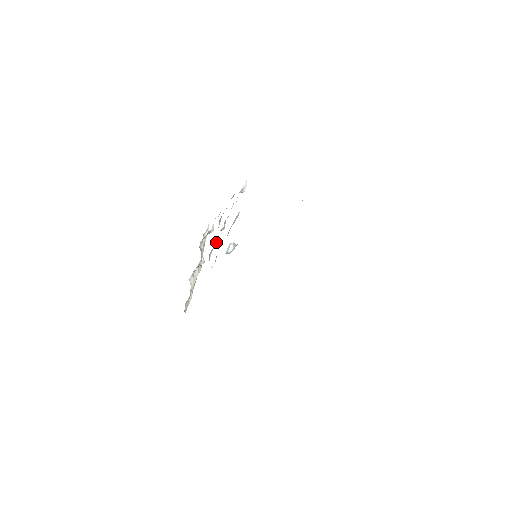
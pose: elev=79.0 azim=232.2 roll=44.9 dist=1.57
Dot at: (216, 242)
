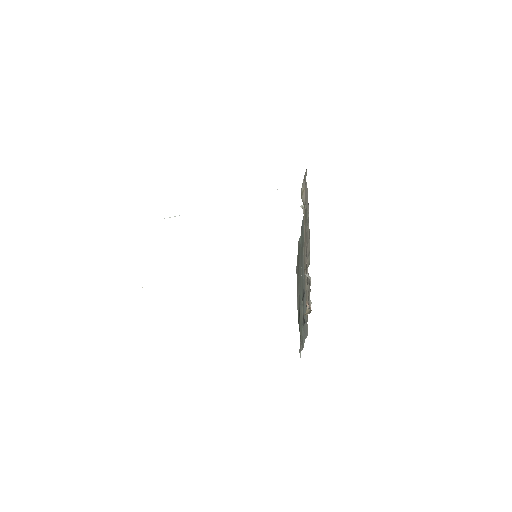
Dot at: occluded
